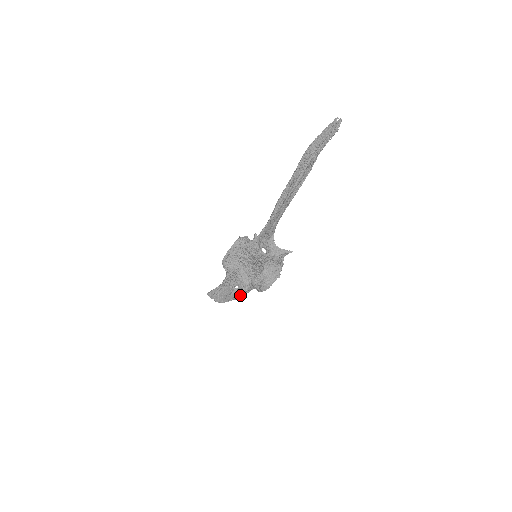
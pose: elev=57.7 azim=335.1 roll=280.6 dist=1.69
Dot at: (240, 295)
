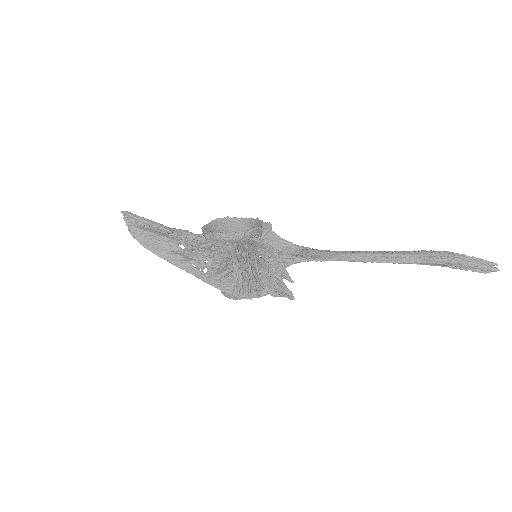
Dot at: (188, 270)
